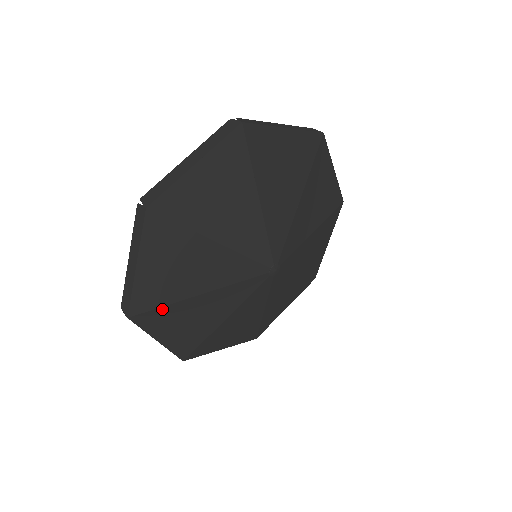
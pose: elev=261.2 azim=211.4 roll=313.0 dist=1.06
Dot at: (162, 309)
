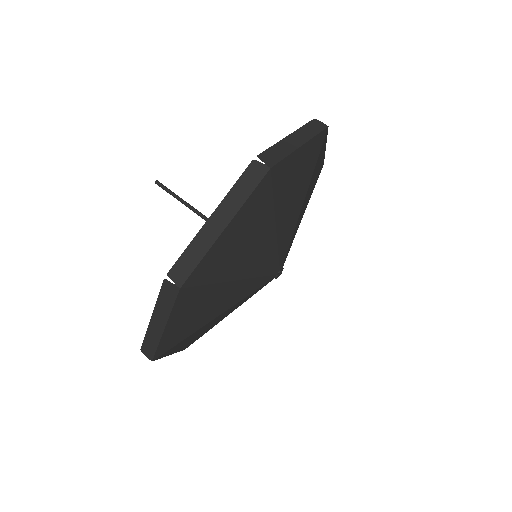
Dot at: (205, 287)
